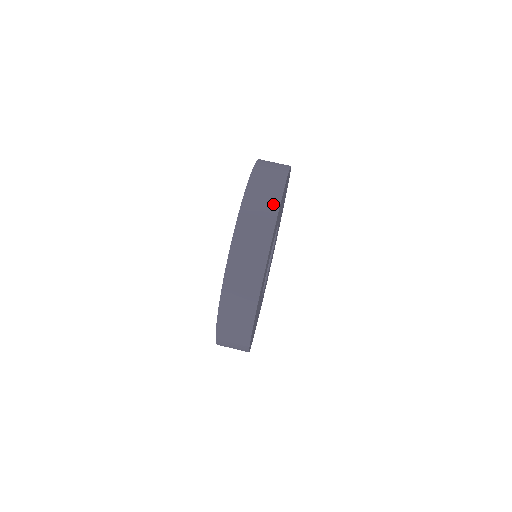
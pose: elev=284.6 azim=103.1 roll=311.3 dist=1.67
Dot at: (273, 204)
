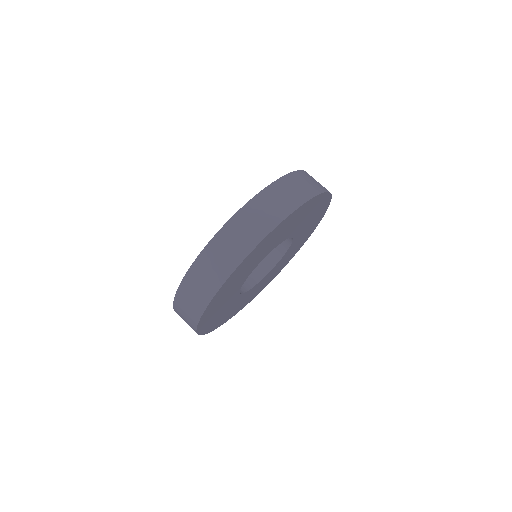
Dot at: (311, 191)
